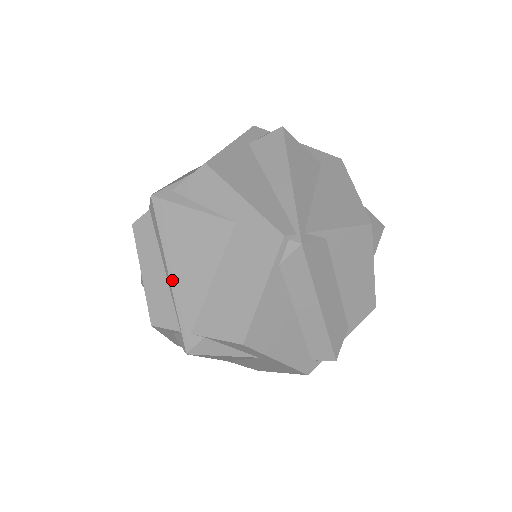
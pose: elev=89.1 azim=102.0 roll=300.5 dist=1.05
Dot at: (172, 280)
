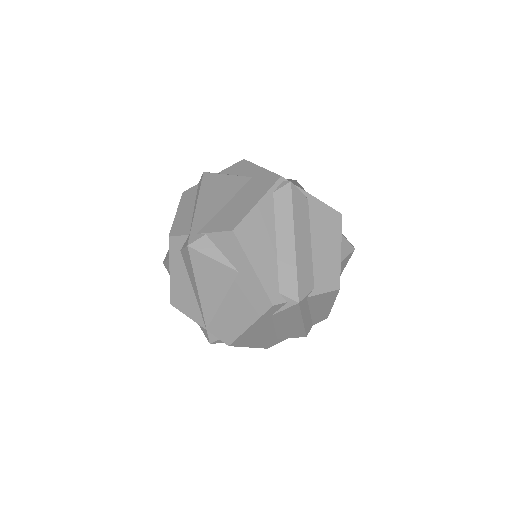
Dot at: (197, 208)
